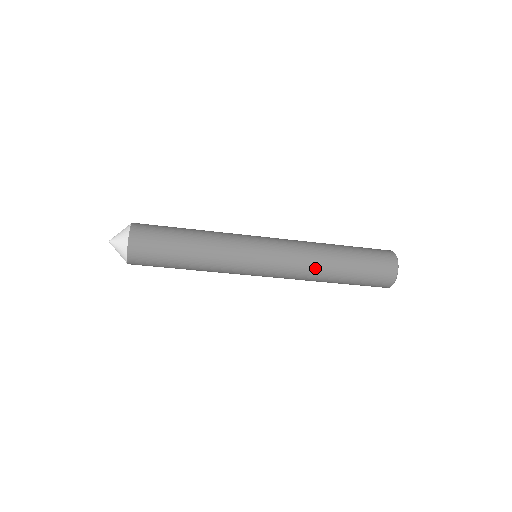
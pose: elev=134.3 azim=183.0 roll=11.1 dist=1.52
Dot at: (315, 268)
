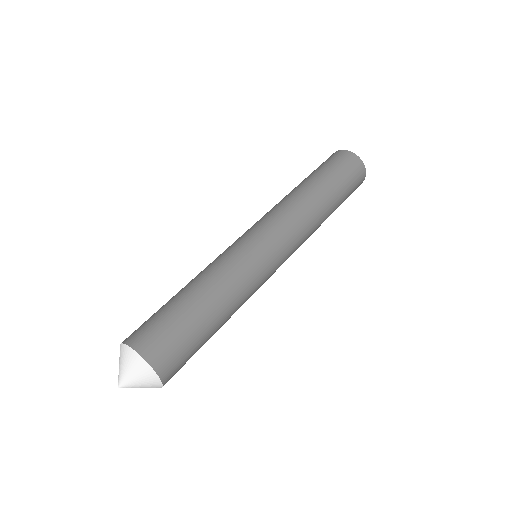
Dot at: (315, 229)
